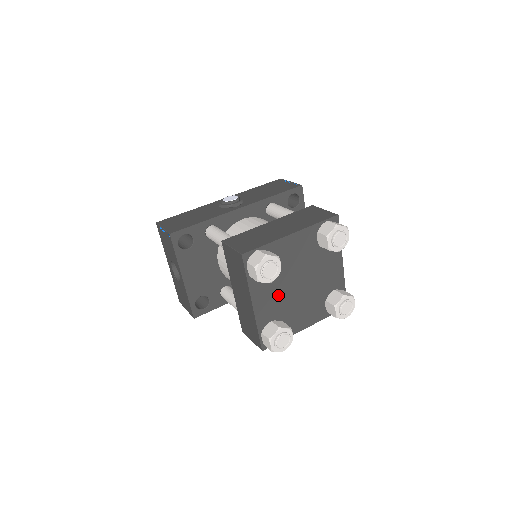
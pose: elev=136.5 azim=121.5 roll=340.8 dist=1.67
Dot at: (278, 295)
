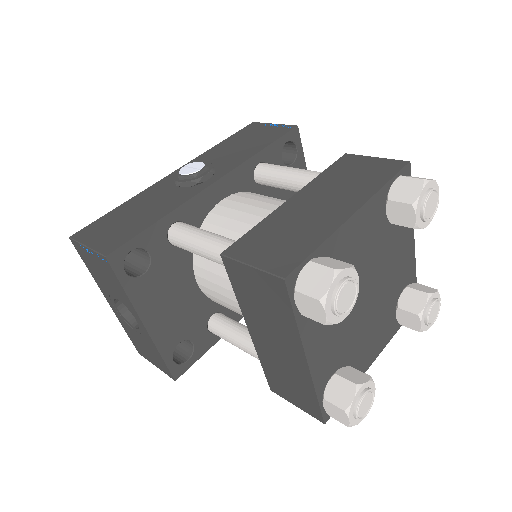
Dot at: (340, 327)
